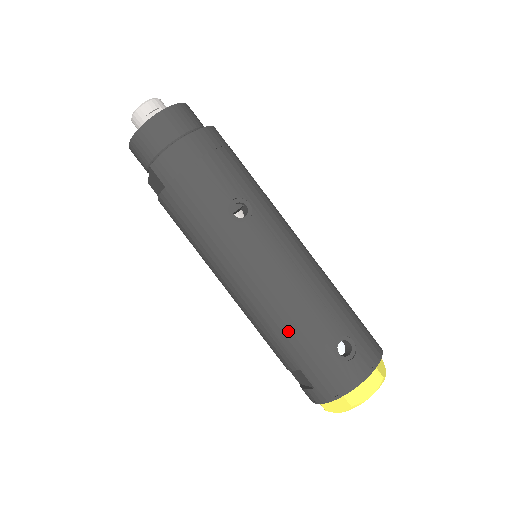
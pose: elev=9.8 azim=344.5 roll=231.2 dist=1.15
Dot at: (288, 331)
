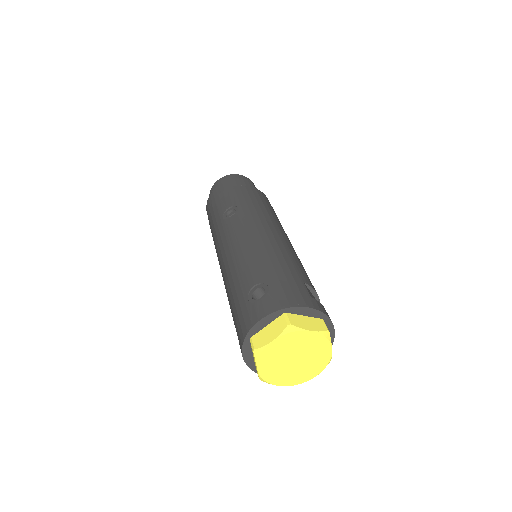
Dot at: (230, 288)
